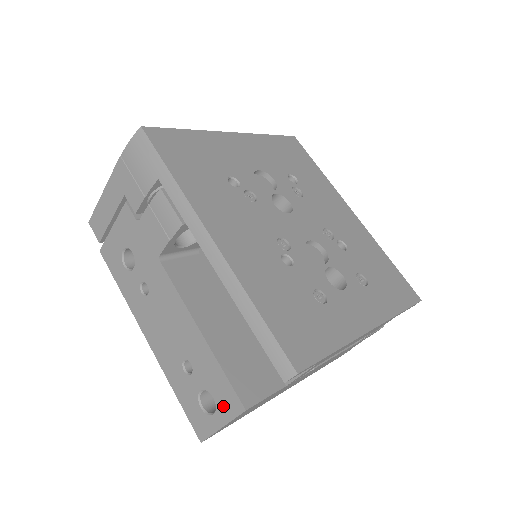
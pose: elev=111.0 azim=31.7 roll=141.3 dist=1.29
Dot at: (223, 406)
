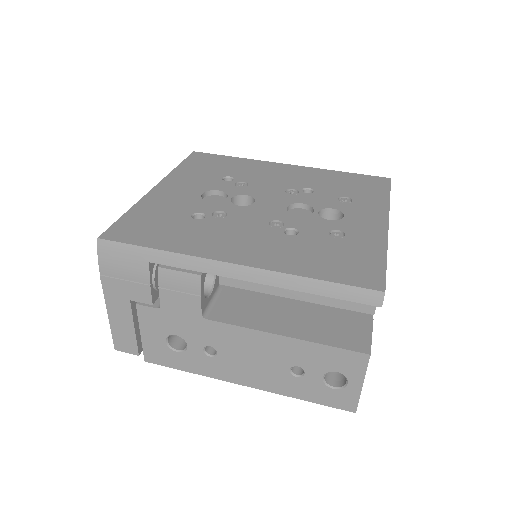
Dot at: (350, 370)
